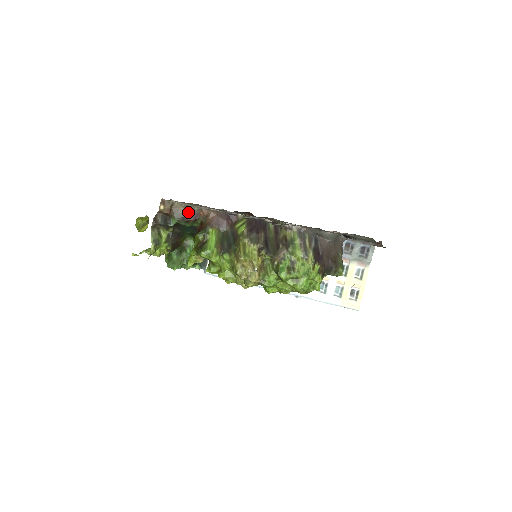
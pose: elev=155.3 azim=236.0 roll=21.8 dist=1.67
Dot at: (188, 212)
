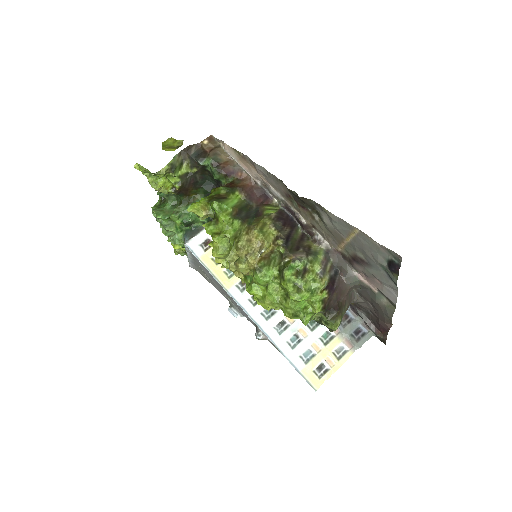
Dot at: (228, 163)
